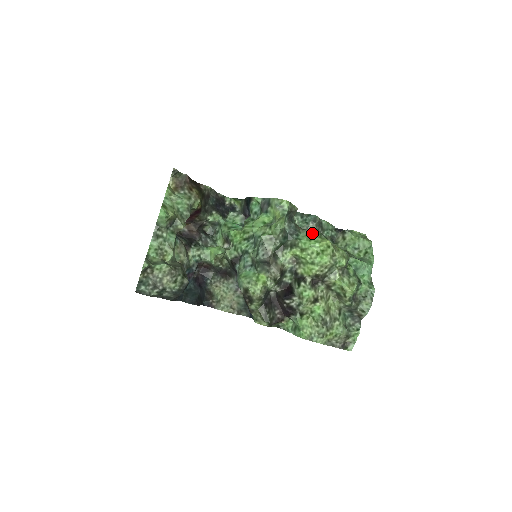
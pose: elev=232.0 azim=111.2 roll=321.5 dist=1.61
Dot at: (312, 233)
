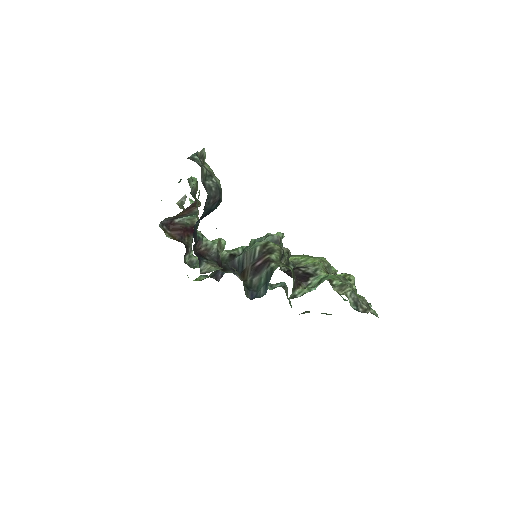
Dot at: occluded
